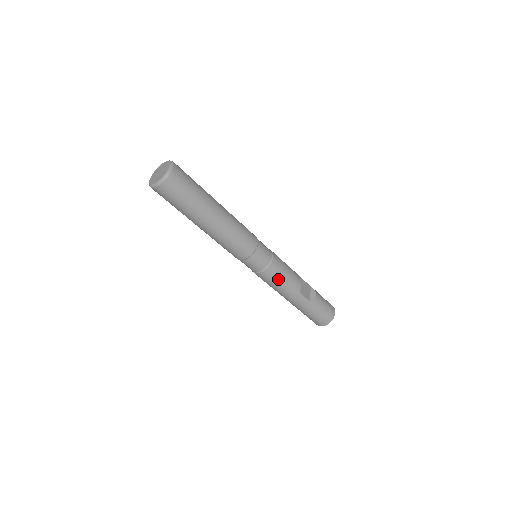
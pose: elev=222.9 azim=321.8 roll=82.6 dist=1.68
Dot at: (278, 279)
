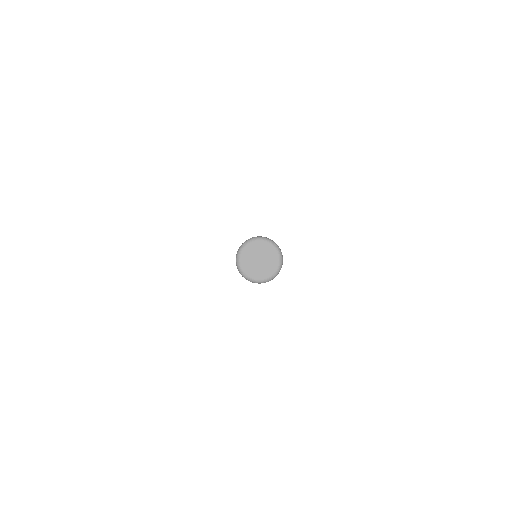
Dot at: occluded
